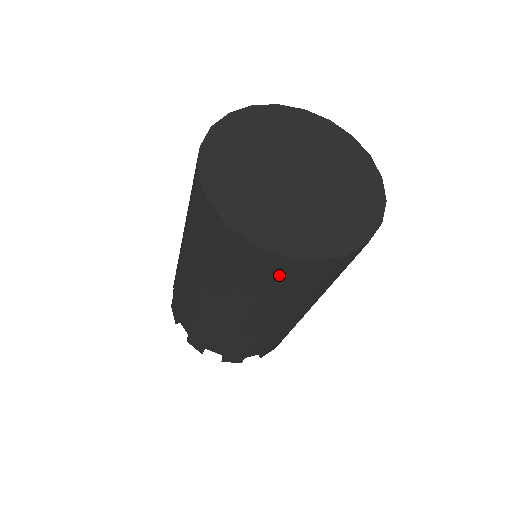
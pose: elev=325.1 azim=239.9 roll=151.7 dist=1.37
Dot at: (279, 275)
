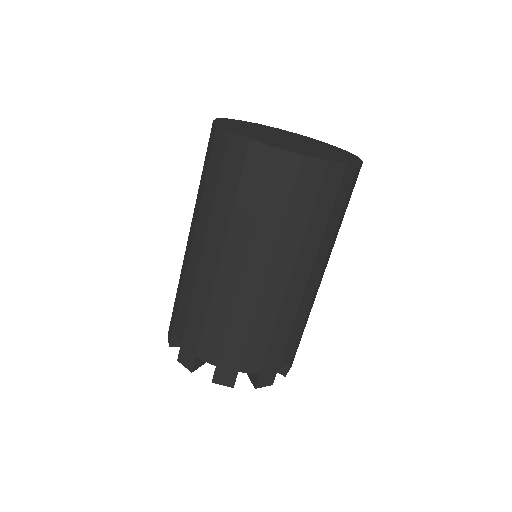
Dot at: (272, 179)
